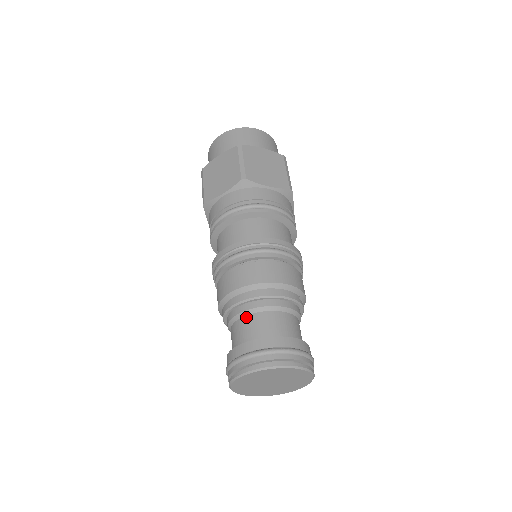
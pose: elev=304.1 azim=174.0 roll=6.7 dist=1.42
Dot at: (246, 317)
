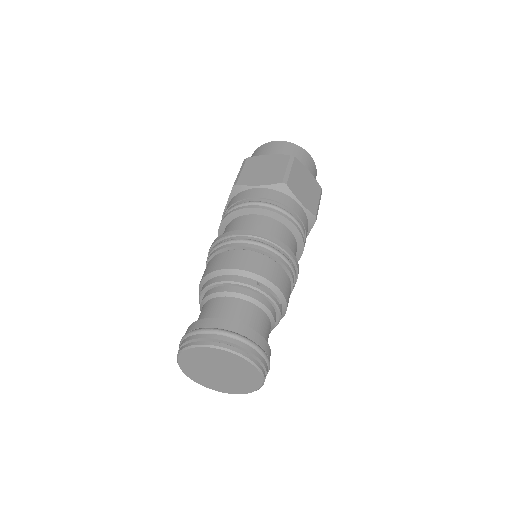
Dot at: (202, 307)
